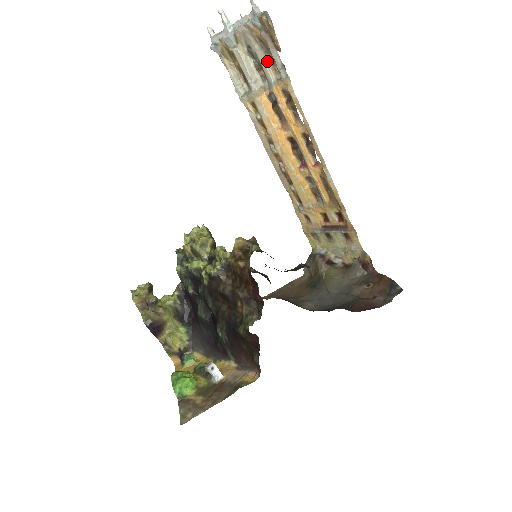
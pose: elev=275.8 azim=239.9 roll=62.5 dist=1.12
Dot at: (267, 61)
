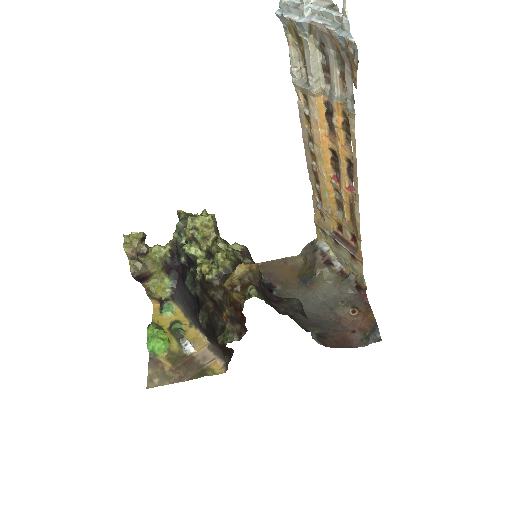
Dot at: (338, 73)
